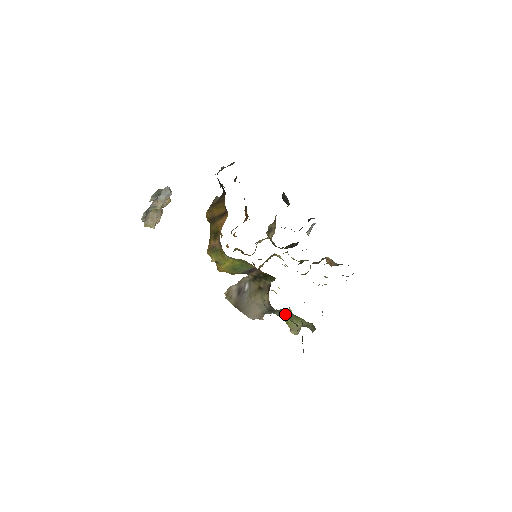
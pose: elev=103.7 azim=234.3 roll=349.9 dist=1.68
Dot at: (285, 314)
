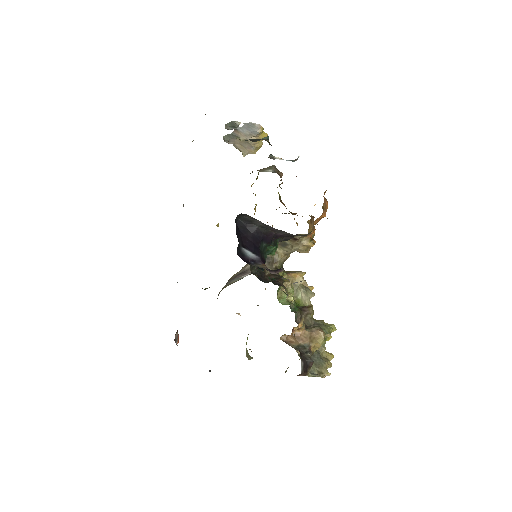
Dot at: occluded
